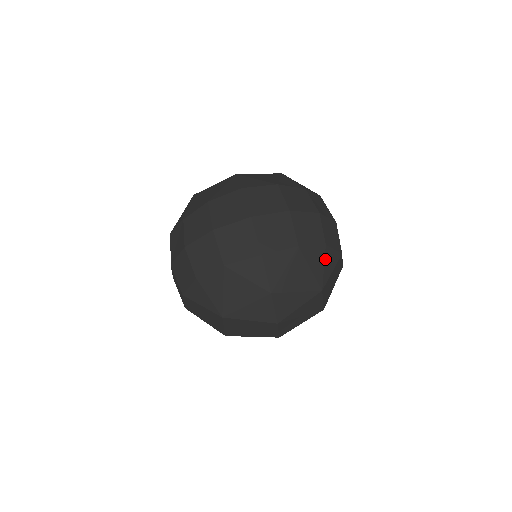
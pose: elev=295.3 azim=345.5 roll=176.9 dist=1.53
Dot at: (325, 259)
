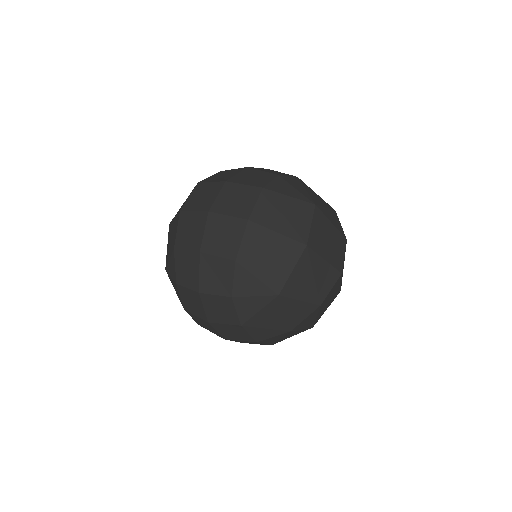
Dot at: occluded
